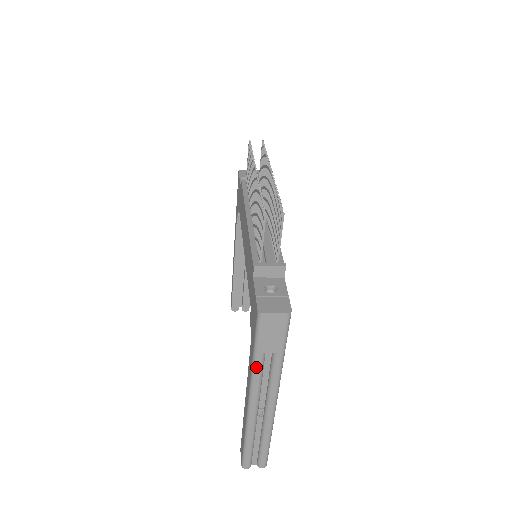
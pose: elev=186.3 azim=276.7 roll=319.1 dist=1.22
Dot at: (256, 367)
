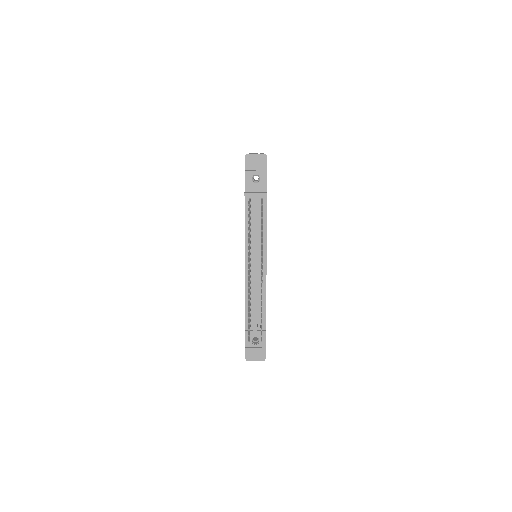
Dot at: occluded
